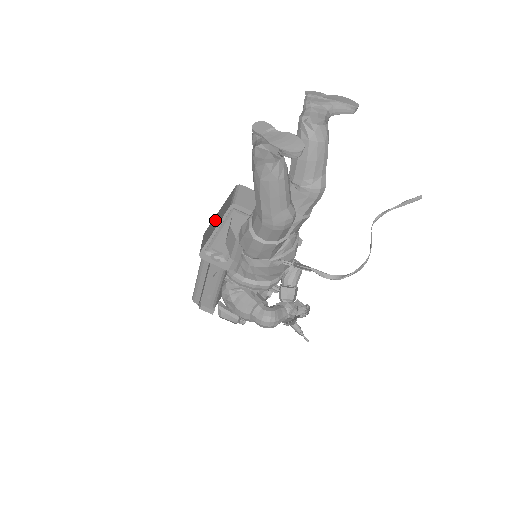
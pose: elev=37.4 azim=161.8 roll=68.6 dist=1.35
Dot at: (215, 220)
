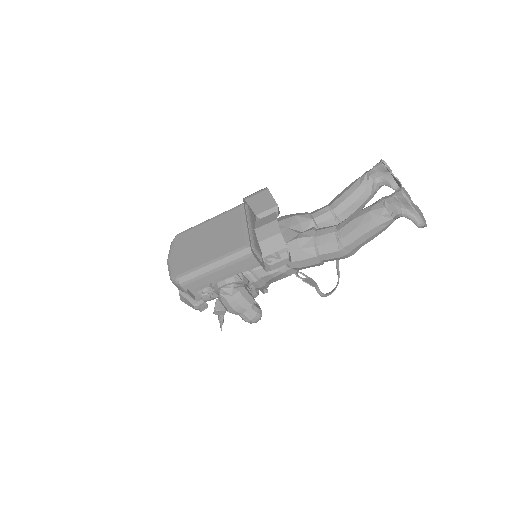
Dot at: occluded
